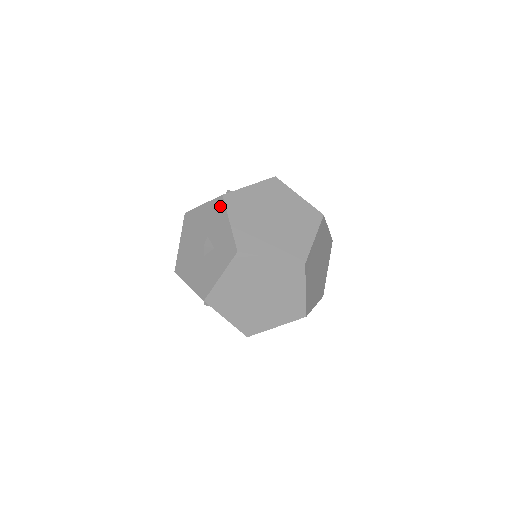
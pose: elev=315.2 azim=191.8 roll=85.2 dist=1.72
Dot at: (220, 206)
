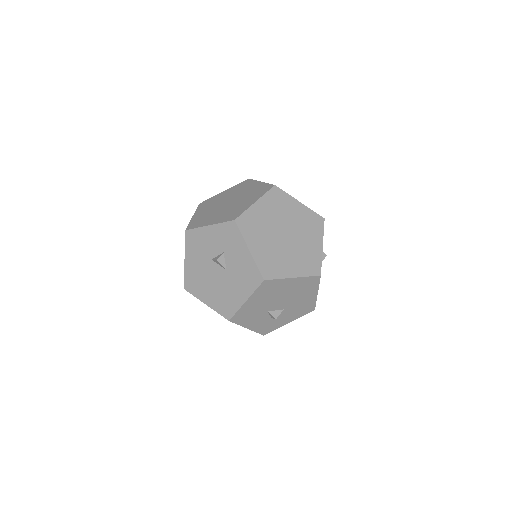
Dot at: (193, 235)
